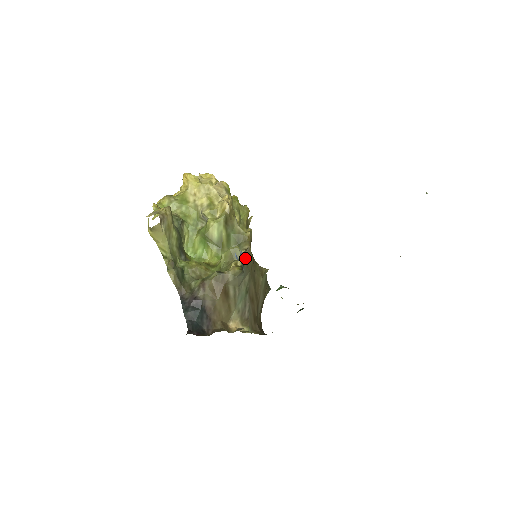
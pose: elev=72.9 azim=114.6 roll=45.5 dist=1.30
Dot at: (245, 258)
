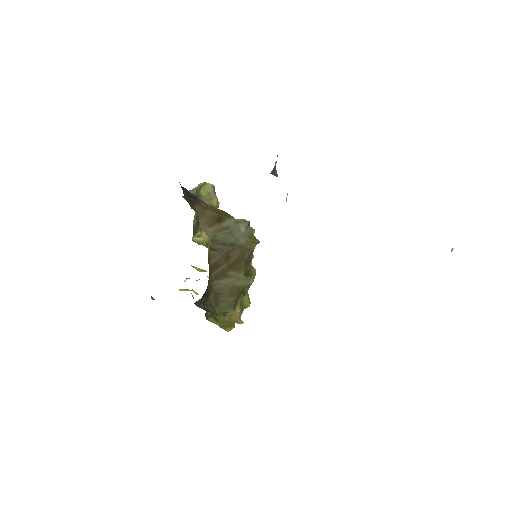
Dot at: (254, 231)
